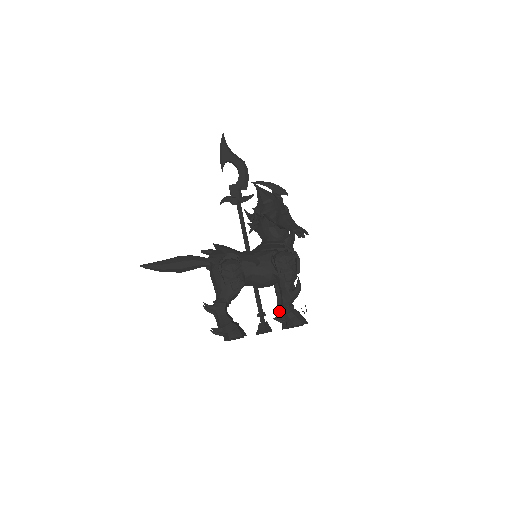
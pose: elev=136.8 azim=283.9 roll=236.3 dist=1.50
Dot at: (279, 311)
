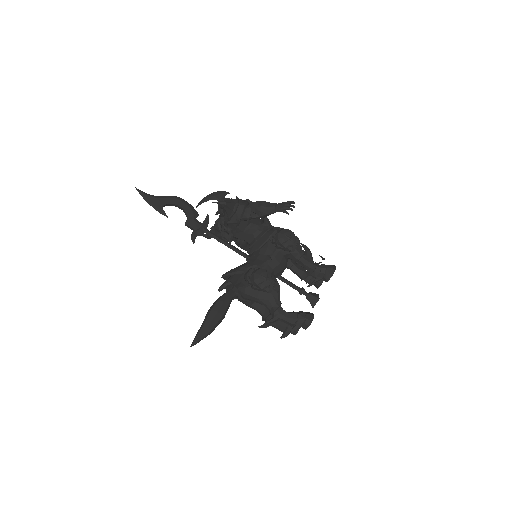
Dot at: (306, 278)
